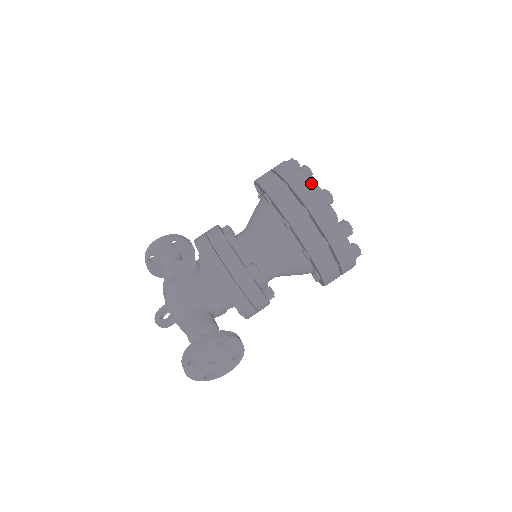
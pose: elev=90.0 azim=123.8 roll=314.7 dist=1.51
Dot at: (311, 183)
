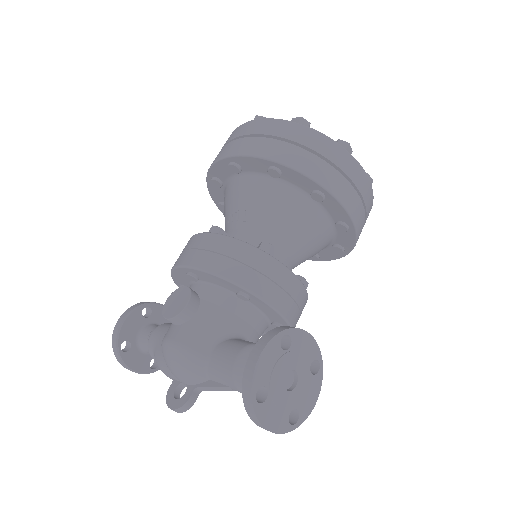
Dot at: occluded
